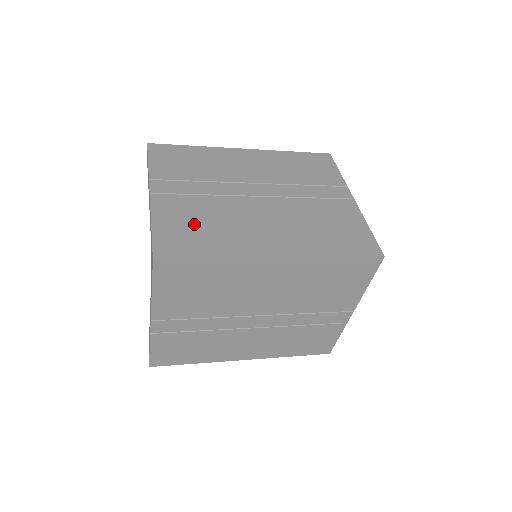
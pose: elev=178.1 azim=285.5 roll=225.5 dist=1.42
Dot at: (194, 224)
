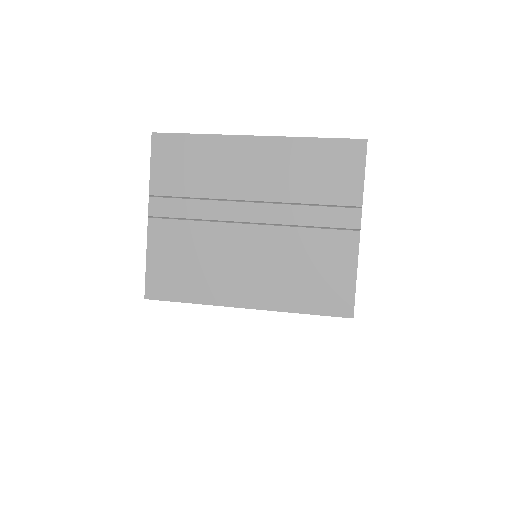
Dot at: (181, 261)
